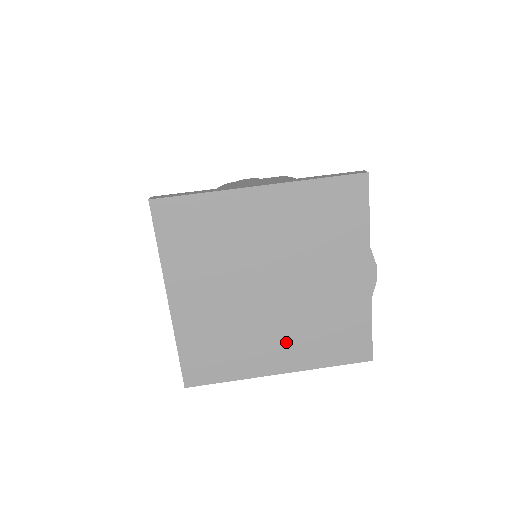
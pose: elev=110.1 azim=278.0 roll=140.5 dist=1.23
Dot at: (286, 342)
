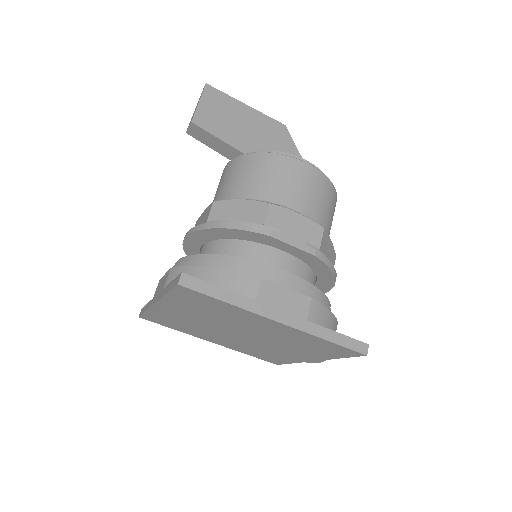
Dot at: (228, 342)
